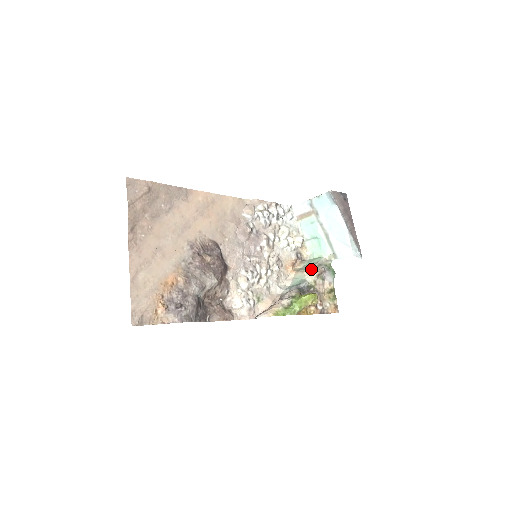
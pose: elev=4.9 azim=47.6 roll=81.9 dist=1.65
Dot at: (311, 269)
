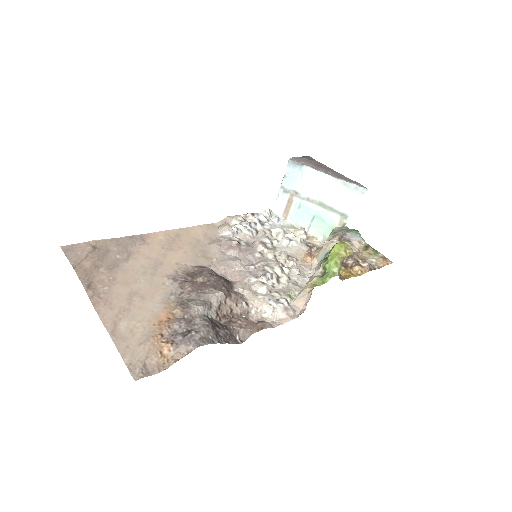
Dot at: (328, 240)
